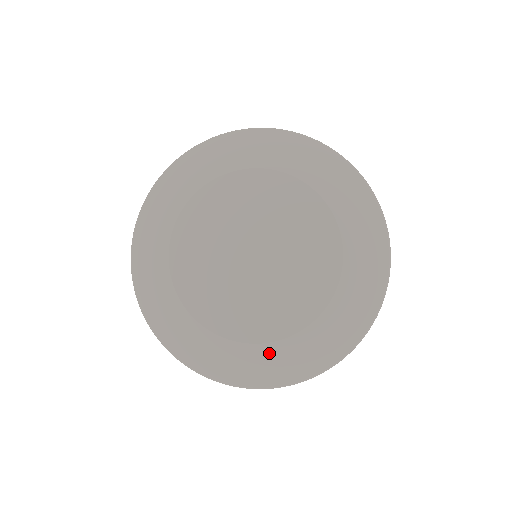
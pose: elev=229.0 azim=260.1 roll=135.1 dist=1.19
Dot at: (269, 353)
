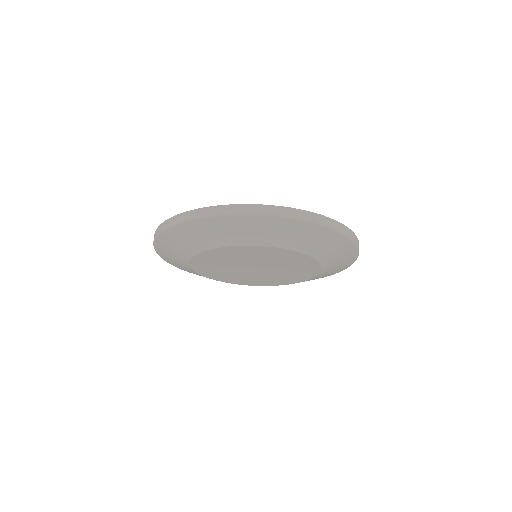
Dot at: occluded
